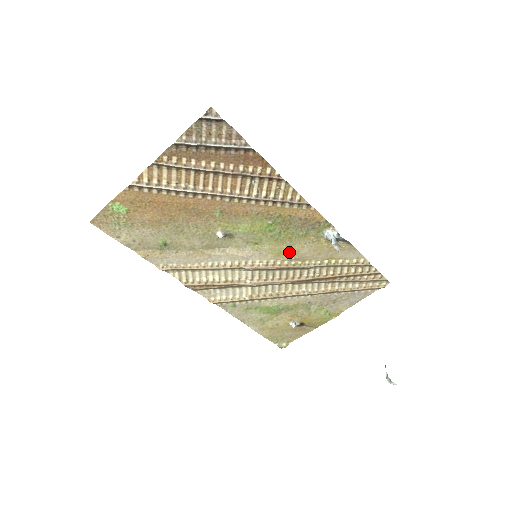
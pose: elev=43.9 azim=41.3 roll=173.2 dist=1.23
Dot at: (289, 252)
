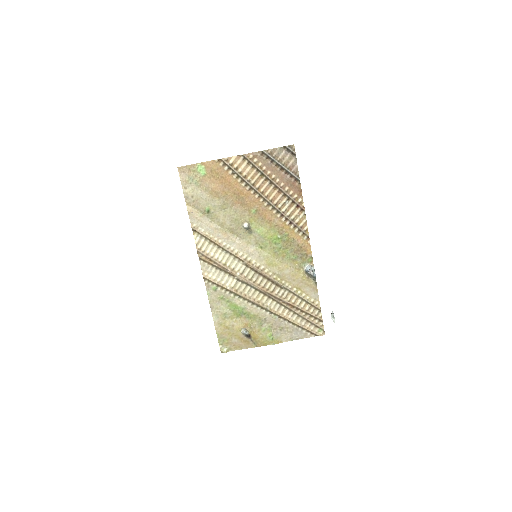
Dot at: (277, 267)
